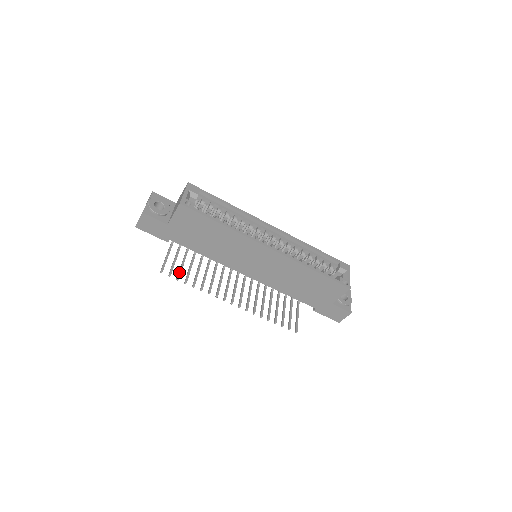
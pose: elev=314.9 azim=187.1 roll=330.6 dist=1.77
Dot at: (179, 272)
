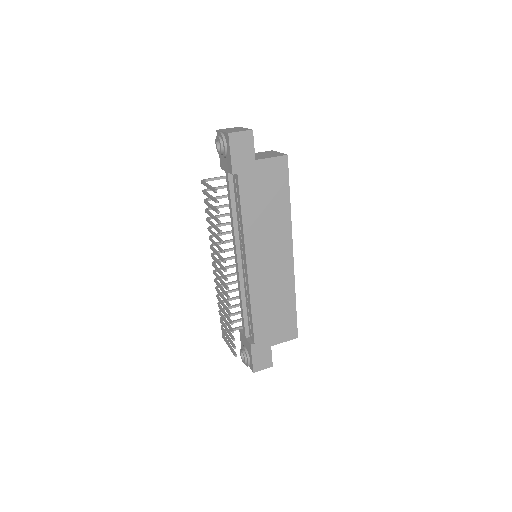
Dot at: occluded
